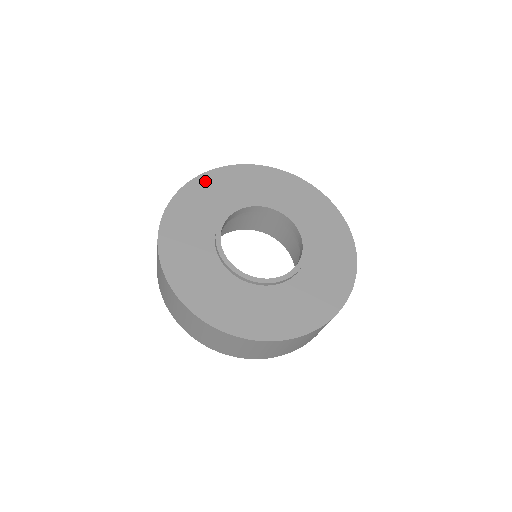
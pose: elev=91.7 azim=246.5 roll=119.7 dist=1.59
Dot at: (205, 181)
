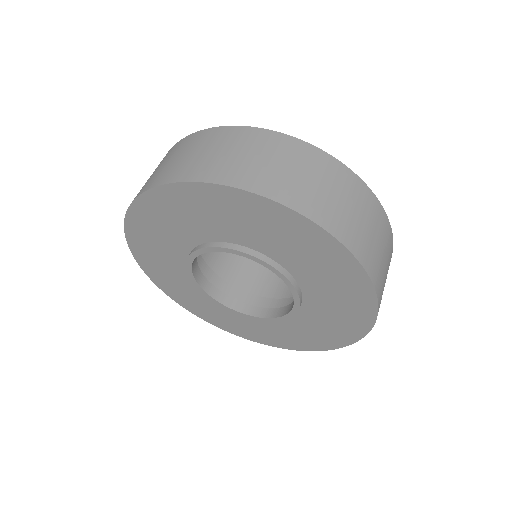
Dot at: (211, 195)
